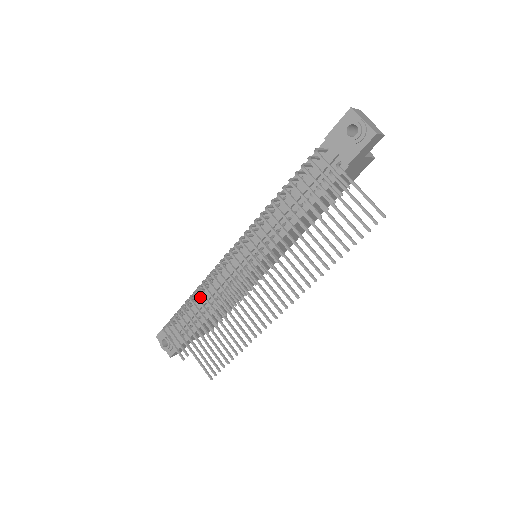
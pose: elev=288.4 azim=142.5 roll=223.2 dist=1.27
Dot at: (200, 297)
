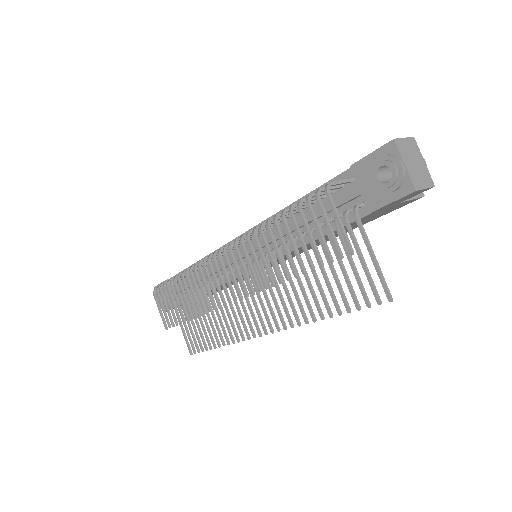
Dot at: occluded
